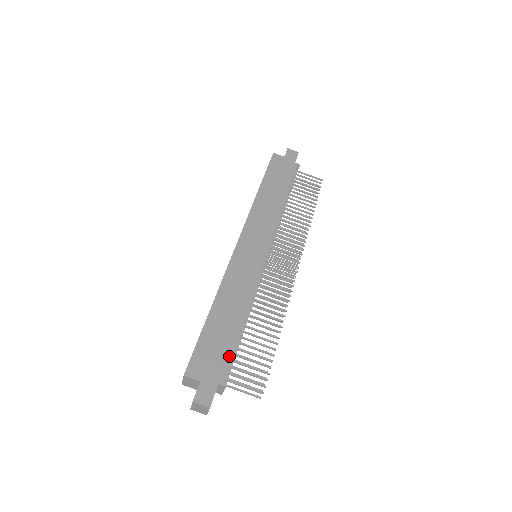
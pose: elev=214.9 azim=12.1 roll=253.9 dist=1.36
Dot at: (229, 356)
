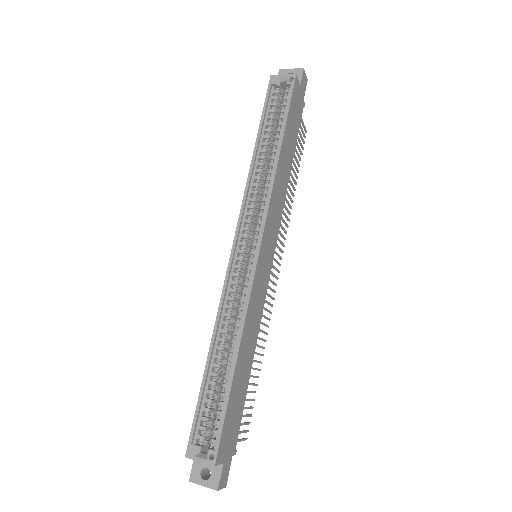
Dot at: (241, 417)
